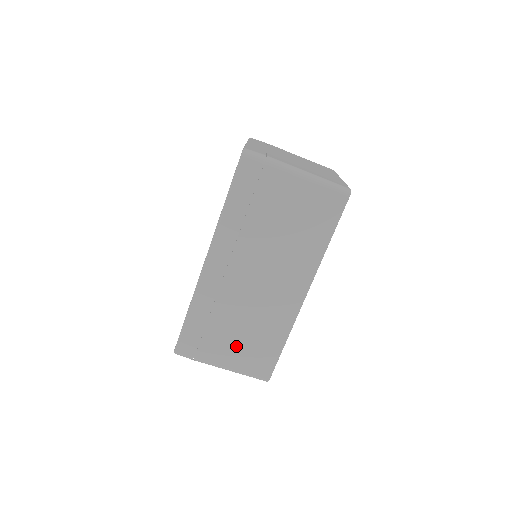
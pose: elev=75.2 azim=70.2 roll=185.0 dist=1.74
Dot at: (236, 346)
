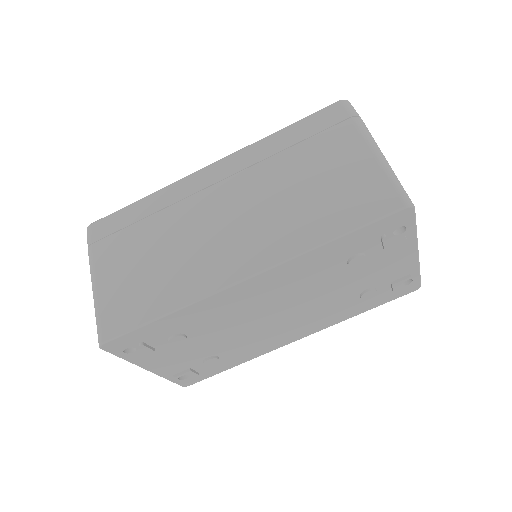
Dot at: (129, 269)
